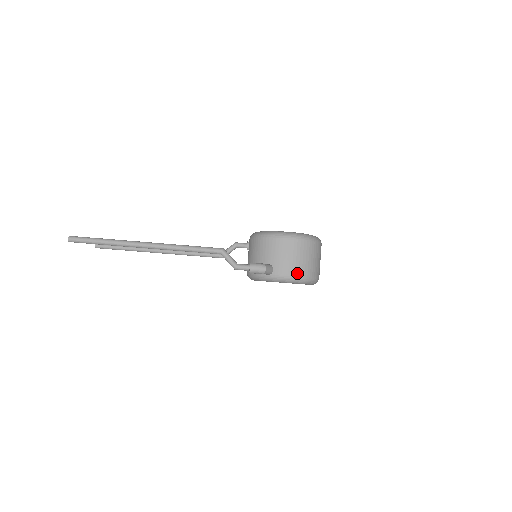
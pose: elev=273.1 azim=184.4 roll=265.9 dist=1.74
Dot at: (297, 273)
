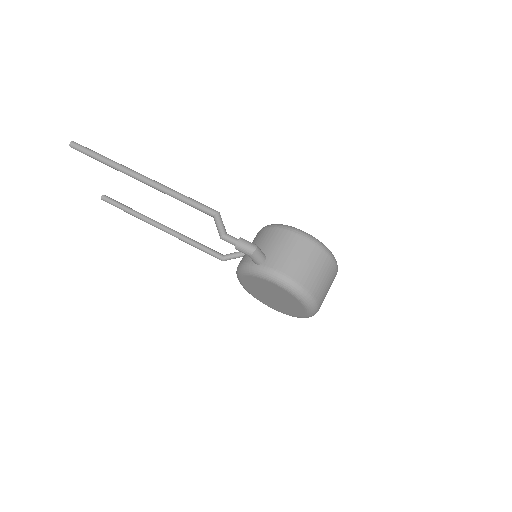
Dot at: (292, 275)
